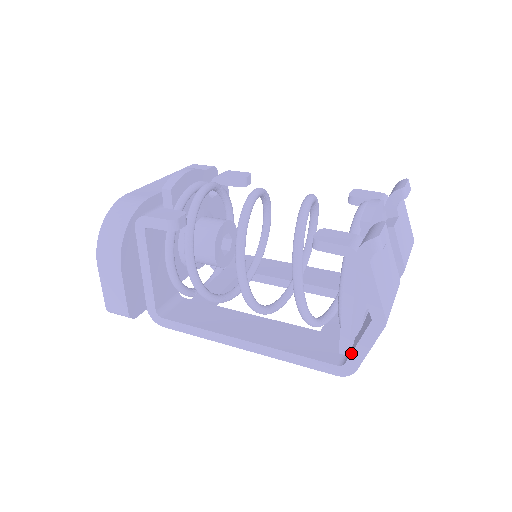
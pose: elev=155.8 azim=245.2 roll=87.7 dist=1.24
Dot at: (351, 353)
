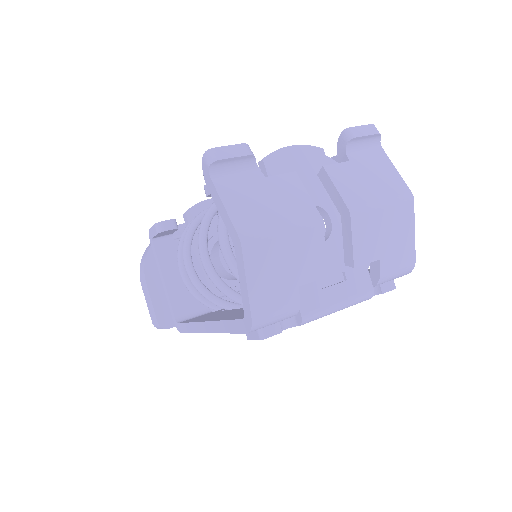
Dot at: occluded
